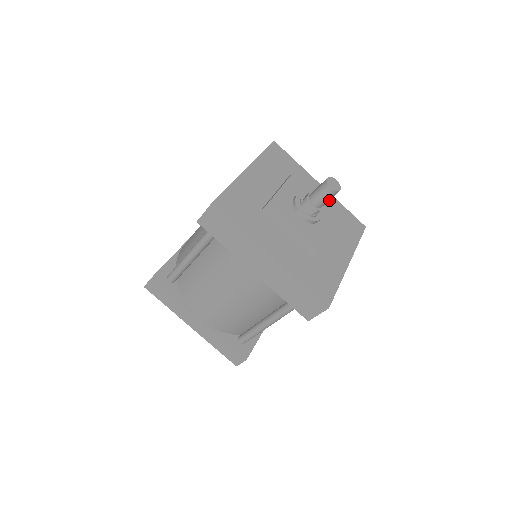
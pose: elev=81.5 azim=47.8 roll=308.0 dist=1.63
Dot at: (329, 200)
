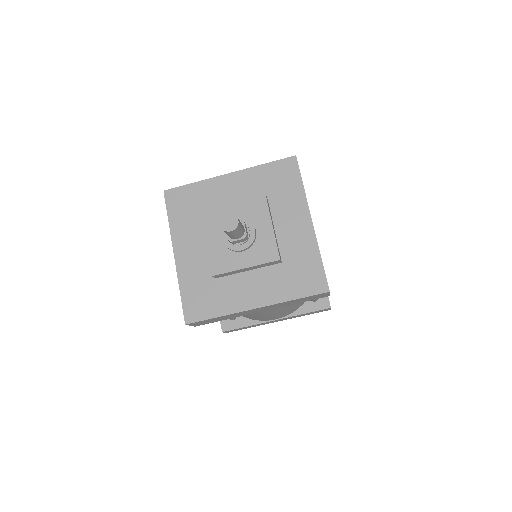
Dot at: (247, 179)
